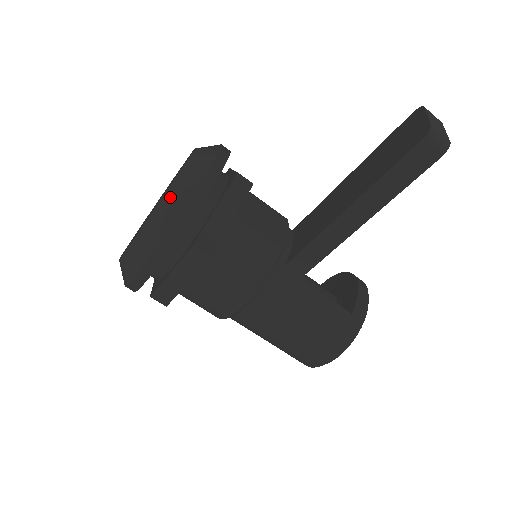
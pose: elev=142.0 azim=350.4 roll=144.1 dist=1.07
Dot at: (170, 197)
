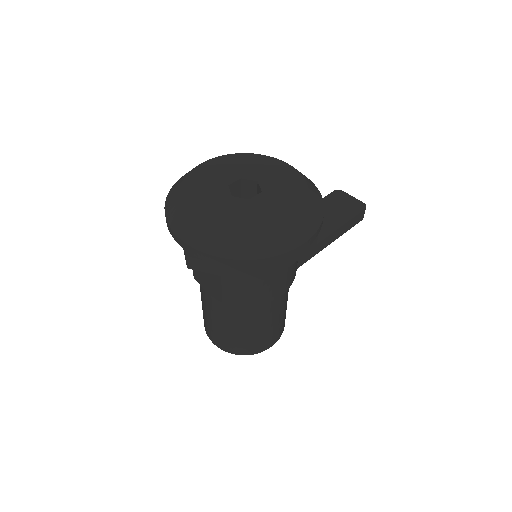
Dot at: (313, 193)
